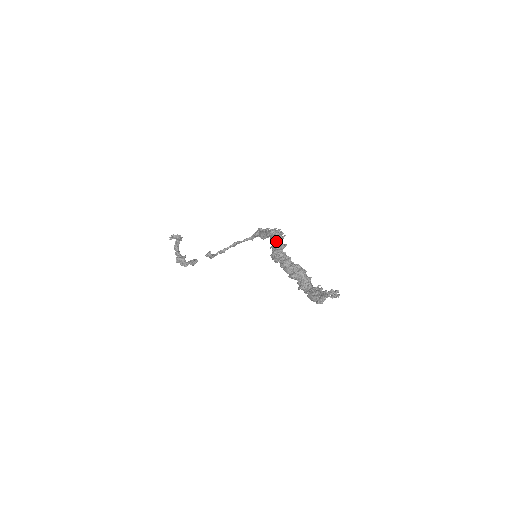
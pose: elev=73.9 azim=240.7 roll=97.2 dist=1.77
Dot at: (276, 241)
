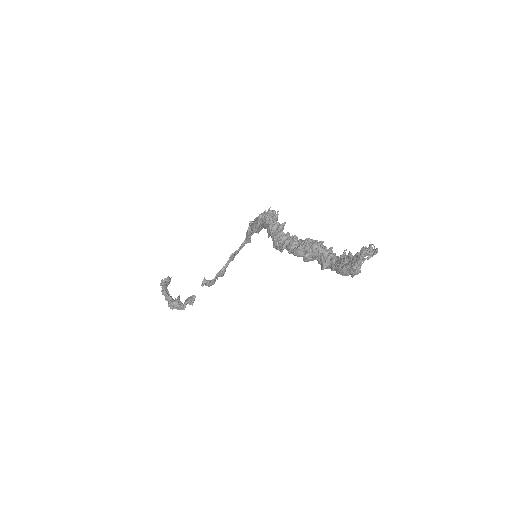
Dot at: (269, 224)
